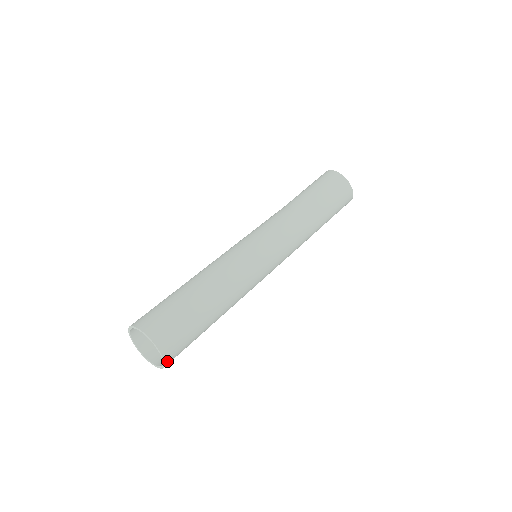
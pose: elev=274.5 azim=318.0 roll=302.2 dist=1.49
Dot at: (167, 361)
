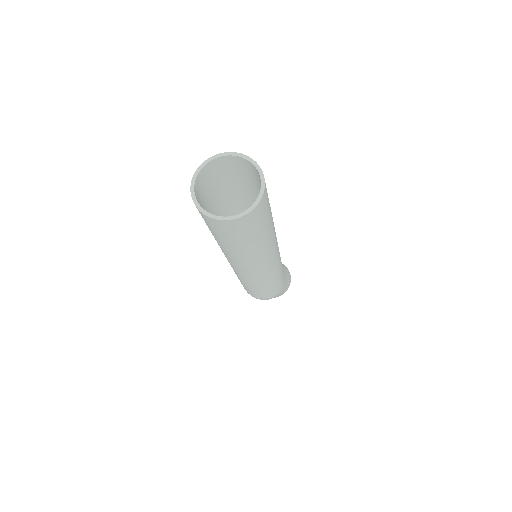
Dot at: (264, 180)
